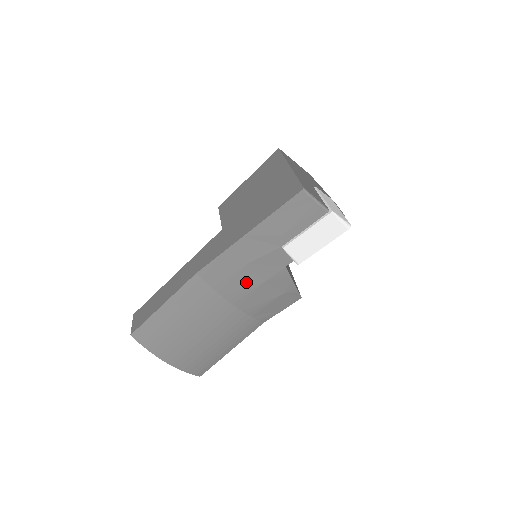
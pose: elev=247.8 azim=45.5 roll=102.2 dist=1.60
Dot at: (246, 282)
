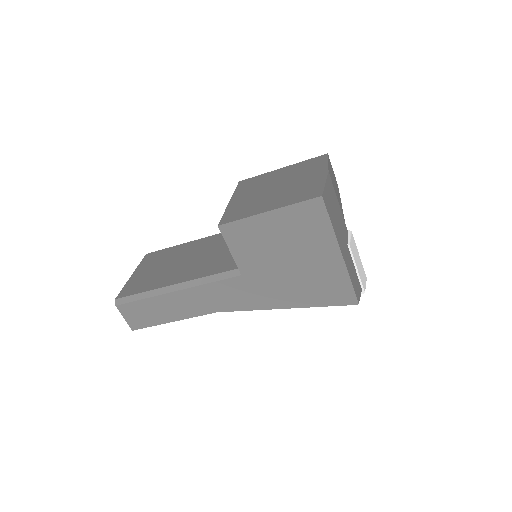
Dot at: occluded
